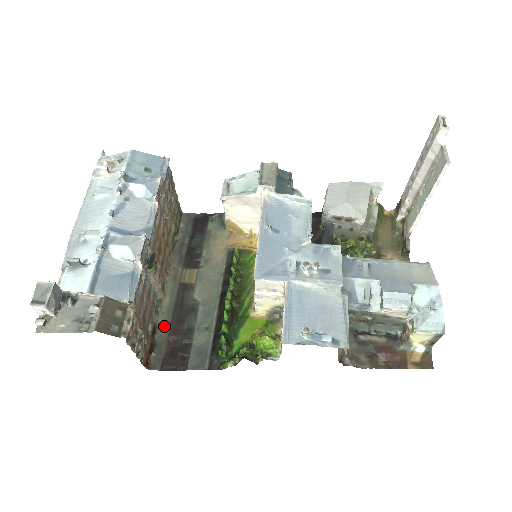
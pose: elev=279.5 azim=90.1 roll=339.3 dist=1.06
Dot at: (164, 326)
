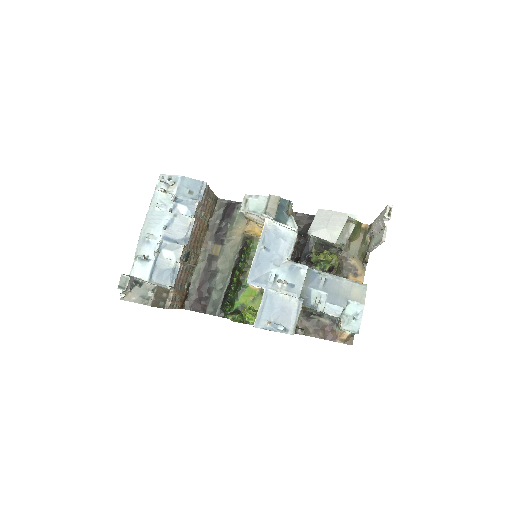
Dot at: (195, 282)
